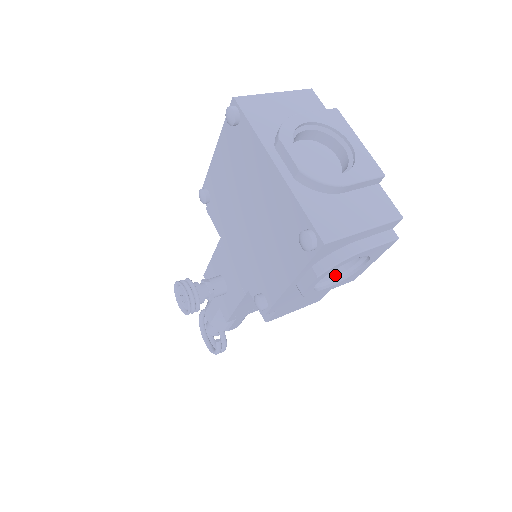
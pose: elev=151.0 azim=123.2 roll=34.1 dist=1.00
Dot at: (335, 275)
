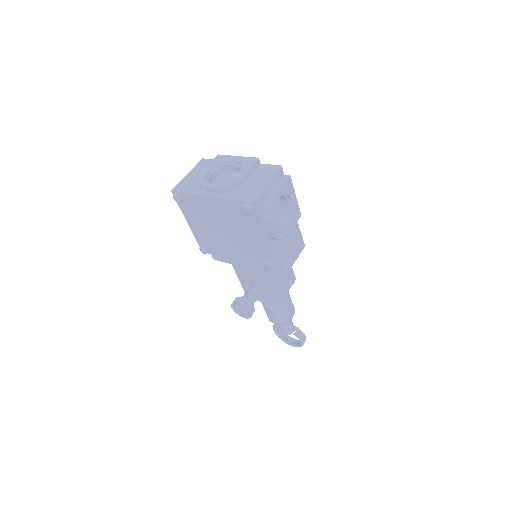
Dot at: (286, 219)
